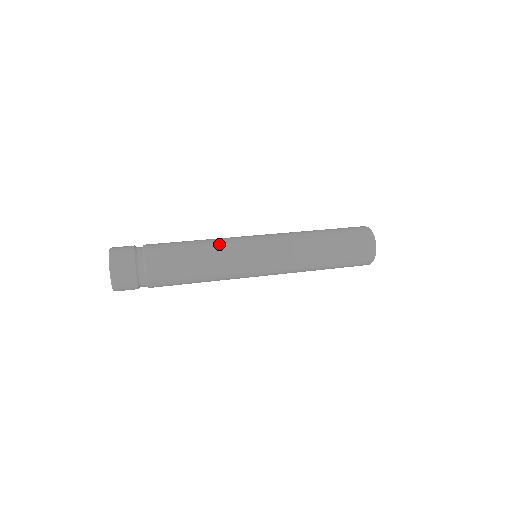
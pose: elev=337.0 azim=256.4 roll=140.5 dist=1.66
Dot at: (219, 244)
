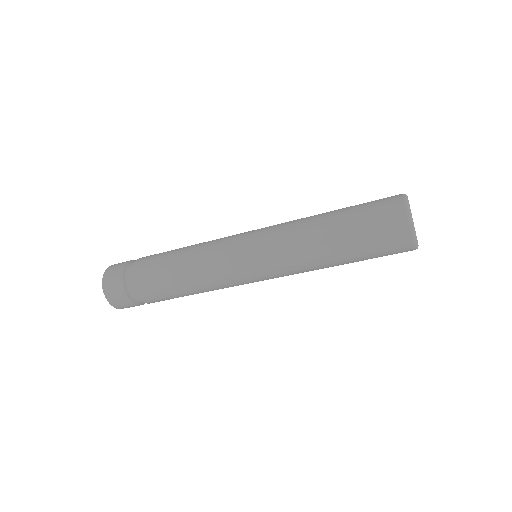
Dot at: (207, 242)
